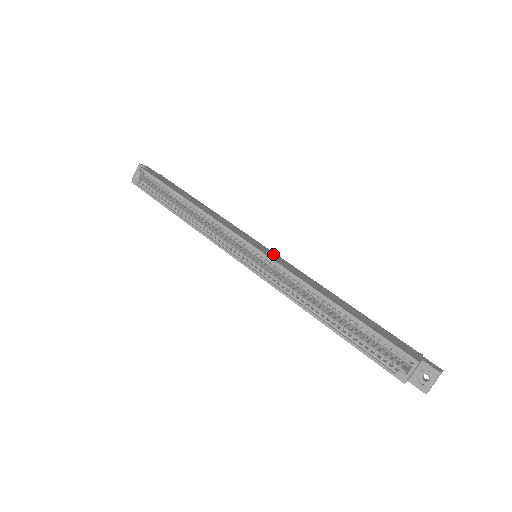
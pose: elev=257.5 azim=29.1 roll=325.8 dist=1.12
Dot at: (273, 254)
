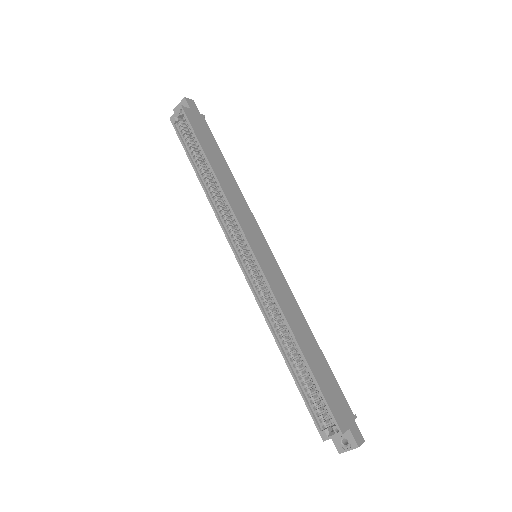
Dot at: (272, 262)
